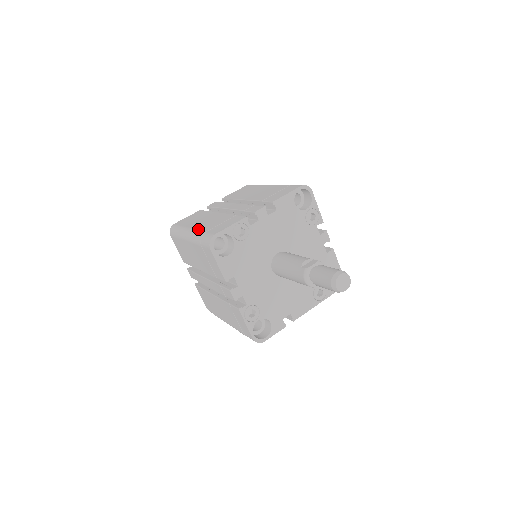
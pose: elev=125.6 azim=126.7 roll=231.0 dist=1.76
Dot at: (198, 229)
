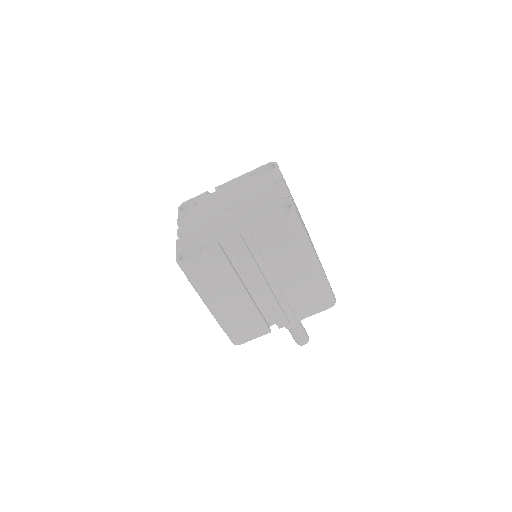
Dot at: (223, 319)
